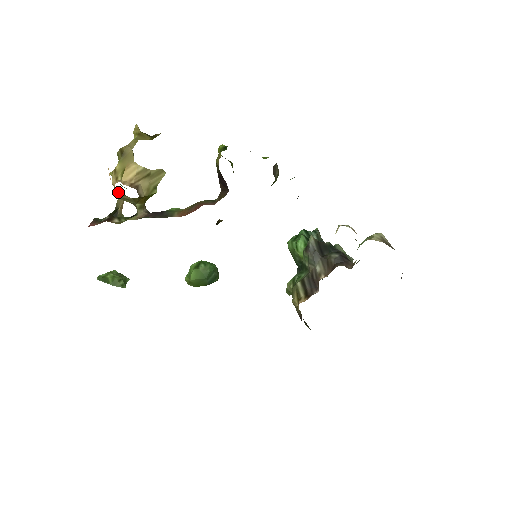
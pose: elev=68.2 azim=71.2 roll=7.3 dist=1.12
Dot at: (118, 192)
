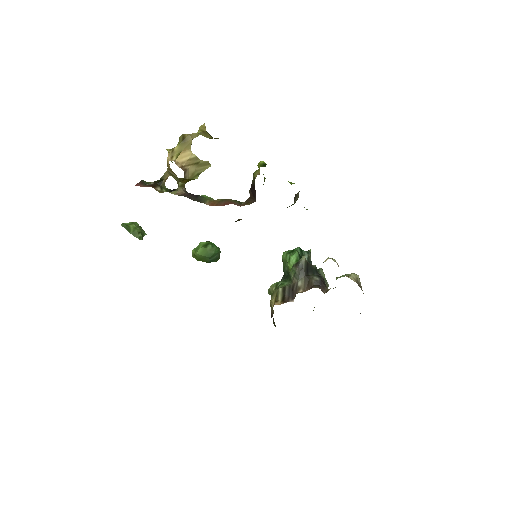
Dot at: (169, 168)
